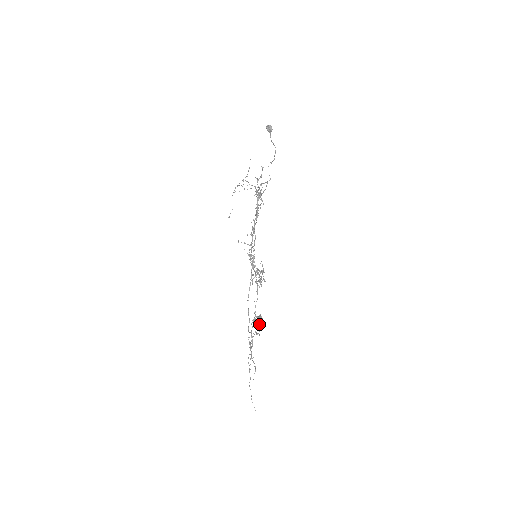
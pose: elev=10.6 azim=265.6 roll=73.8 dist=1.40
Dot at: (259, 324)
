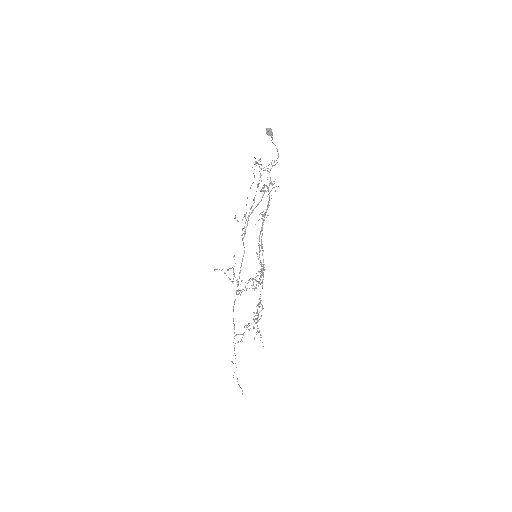
Dot at: (251, 323)
